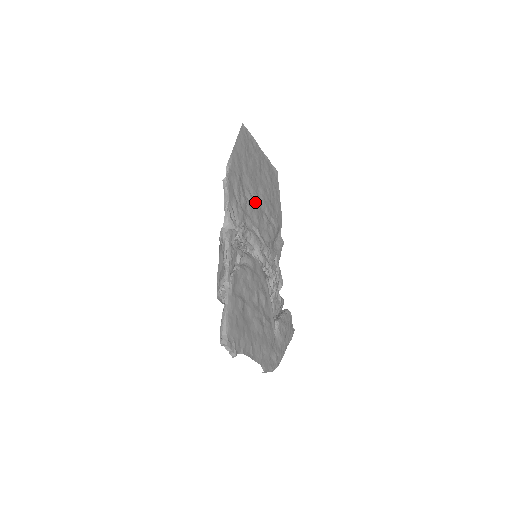
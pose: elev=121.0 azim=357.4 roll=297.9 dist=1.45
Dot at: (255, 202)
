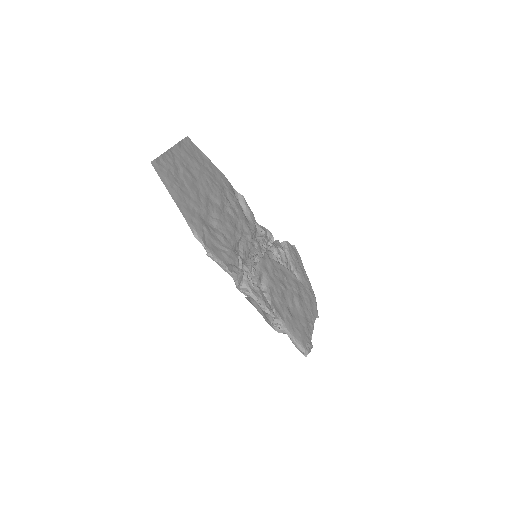
Dot at: (221, 218)
